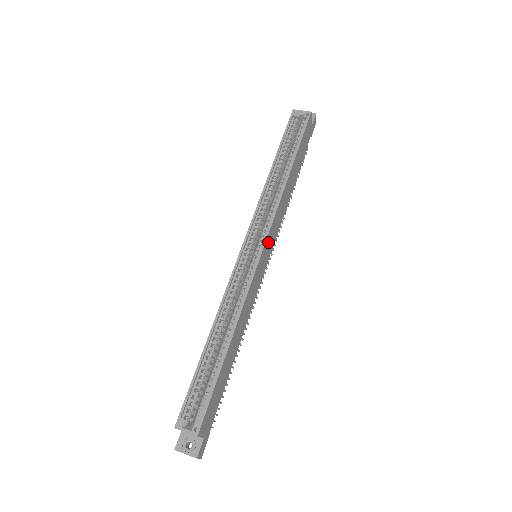
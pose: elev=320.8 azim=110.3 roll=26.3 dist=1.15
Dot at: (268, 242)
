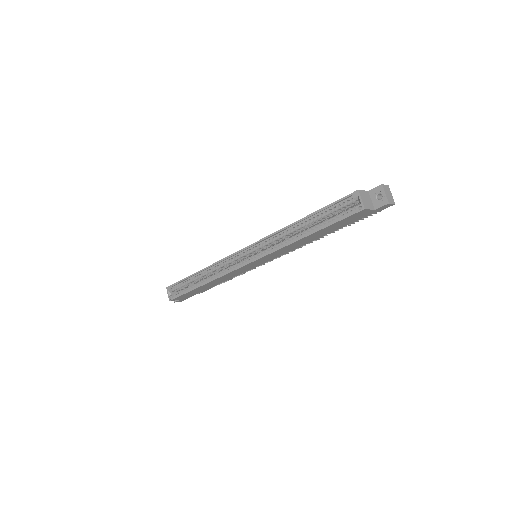
Dot at: (259, 260)
